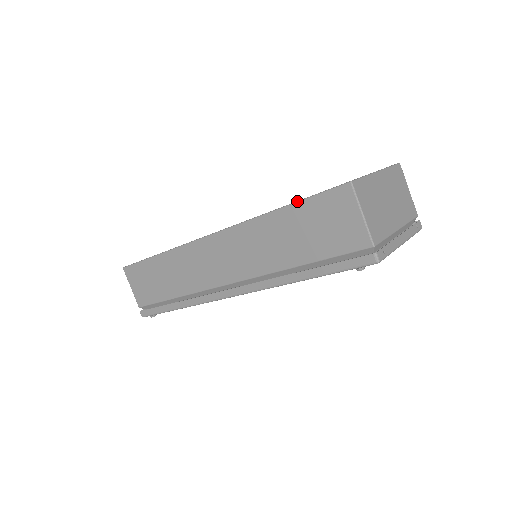
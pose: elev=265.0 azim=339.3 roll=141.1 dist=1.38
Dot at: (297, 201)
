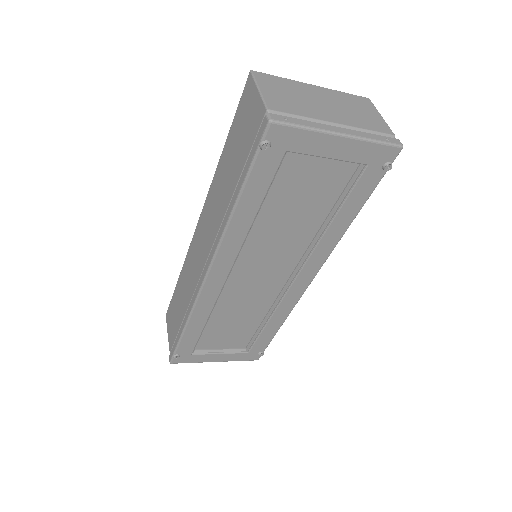
Dot at: (230, 129)
